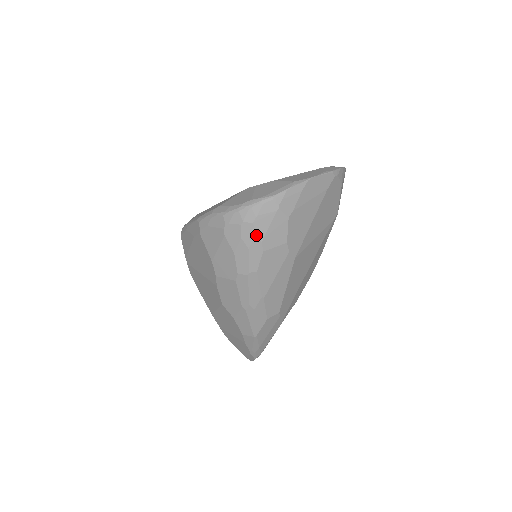
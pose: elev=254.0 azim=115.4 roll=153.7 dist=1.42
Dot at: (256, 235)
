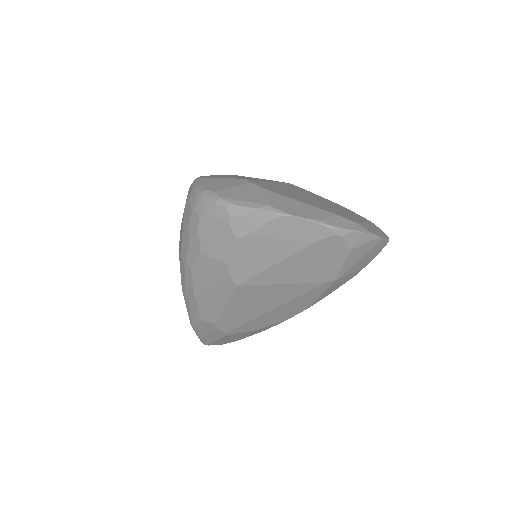
Dot at: (198, 231)
